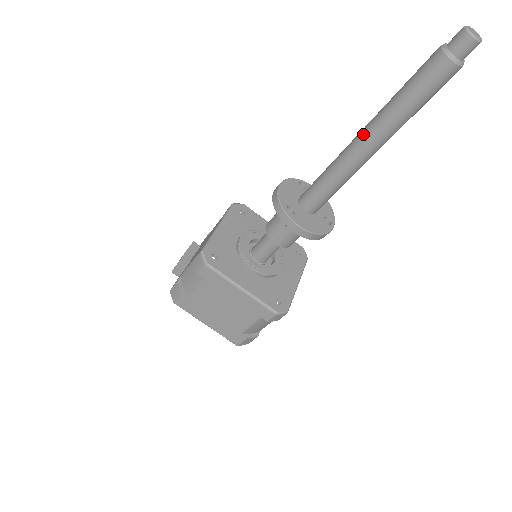
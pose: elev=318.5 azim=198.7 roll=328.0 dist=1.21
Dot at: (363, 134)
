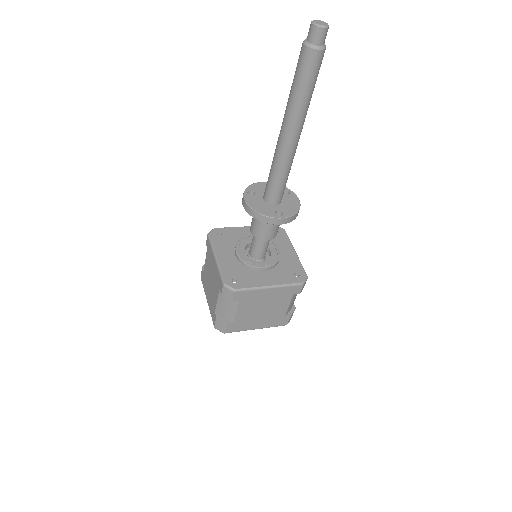
Dot at: occluded
